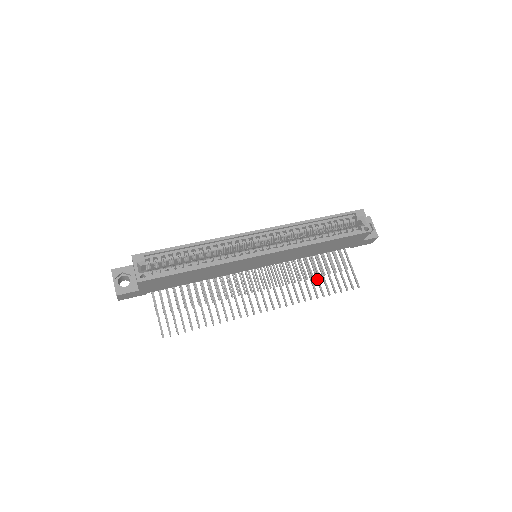
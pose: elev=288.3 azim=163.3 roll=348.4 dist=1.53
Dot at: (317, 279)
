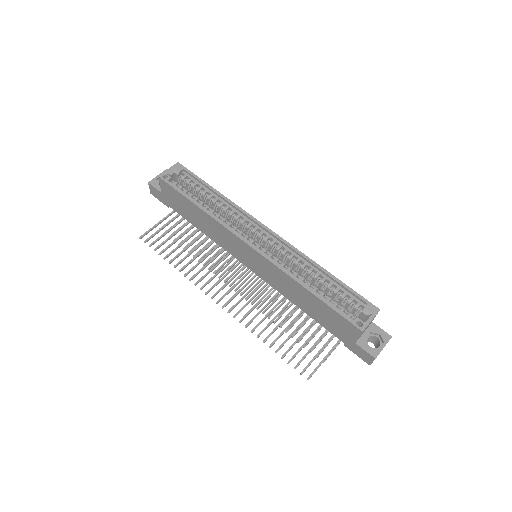
Dot at: (283, 330)
